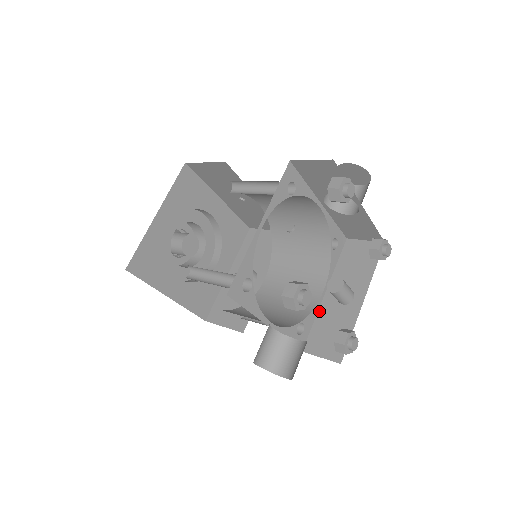
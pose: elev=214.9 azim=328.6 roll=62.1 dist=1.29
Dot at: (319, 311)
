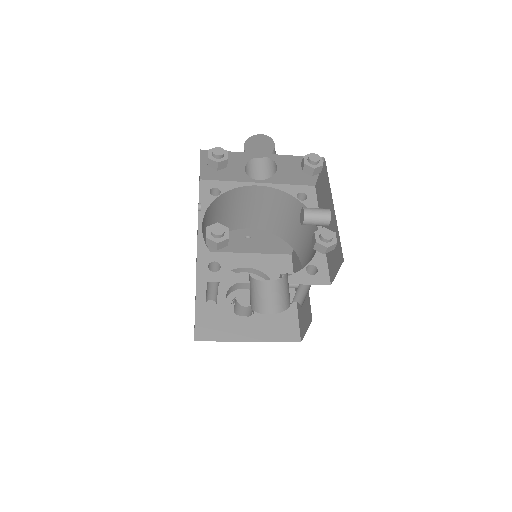
Dot at: occluded
